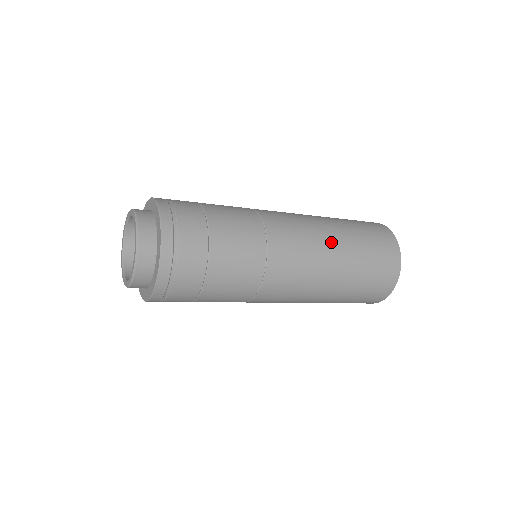
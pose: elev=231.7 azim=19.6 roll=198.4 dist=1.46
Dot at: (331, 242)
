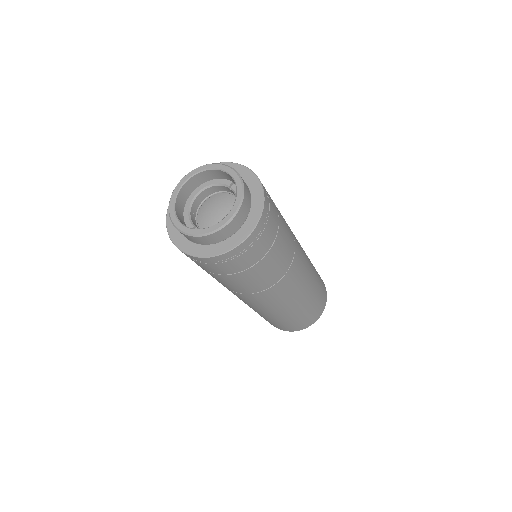
Dot at: (309, 260)
